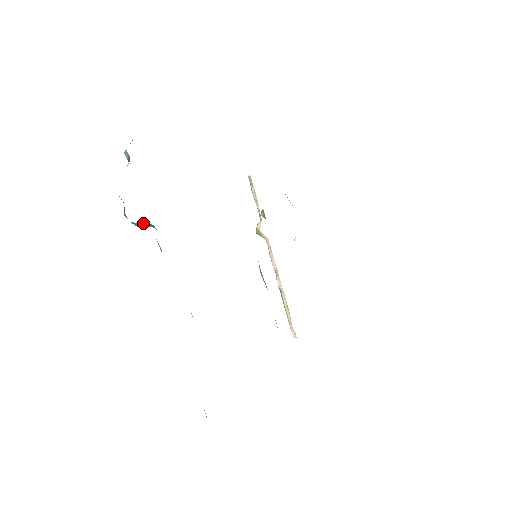
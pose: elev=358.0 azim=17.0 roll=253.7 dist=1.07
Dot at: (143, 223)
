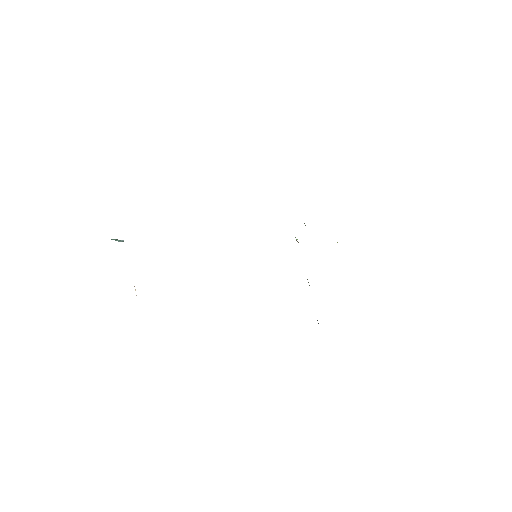
Dot at: (113, 239)
